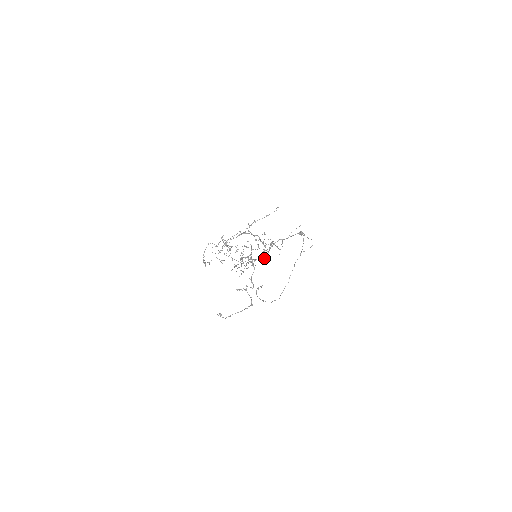
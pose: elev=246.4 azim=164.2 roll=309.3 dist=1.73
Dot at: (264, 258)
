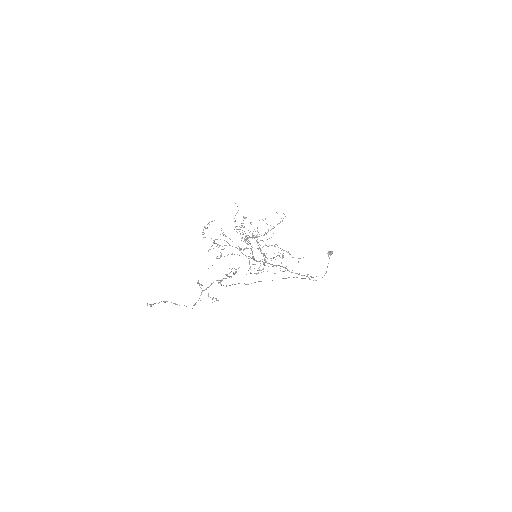
Dot at: occluded
